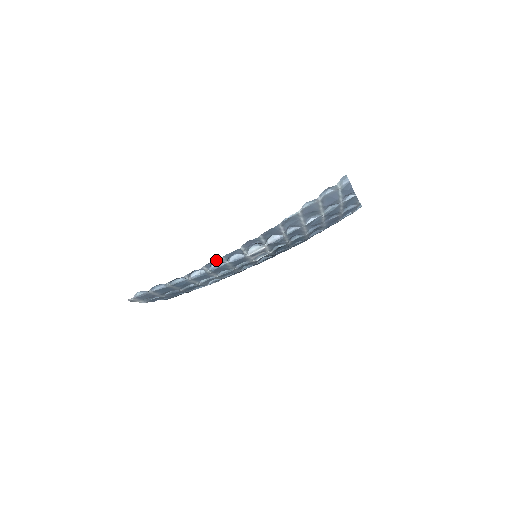
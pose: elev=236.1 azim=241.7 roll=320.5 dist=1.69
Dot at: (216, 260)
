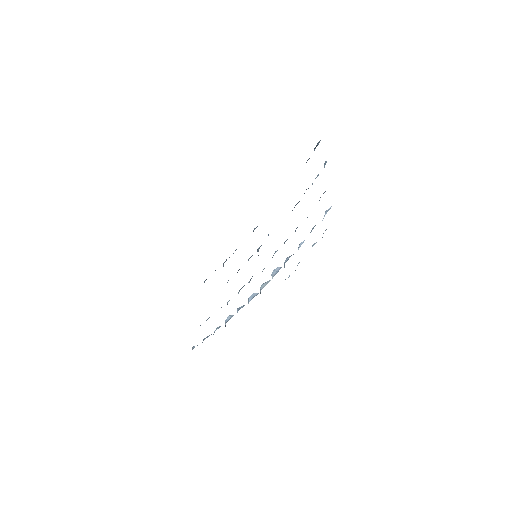
Dot at: occluded
